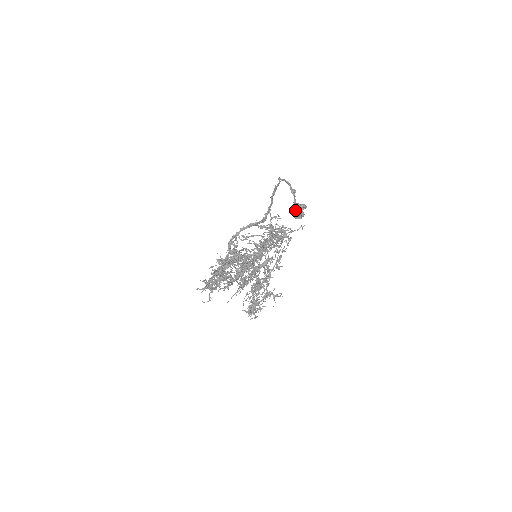
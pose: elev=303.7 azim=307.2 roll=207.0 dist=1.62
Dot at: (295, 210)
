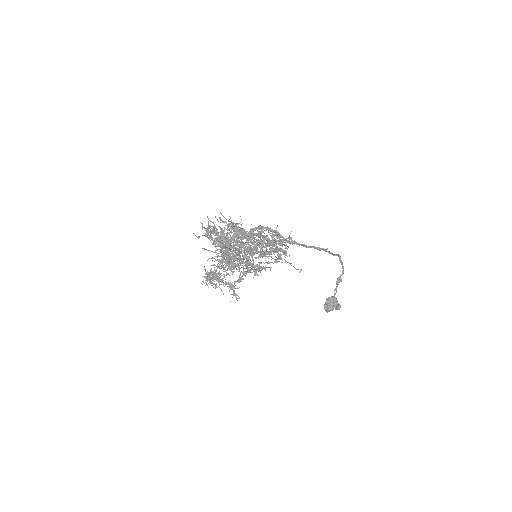
Dot at: (329, 299)
